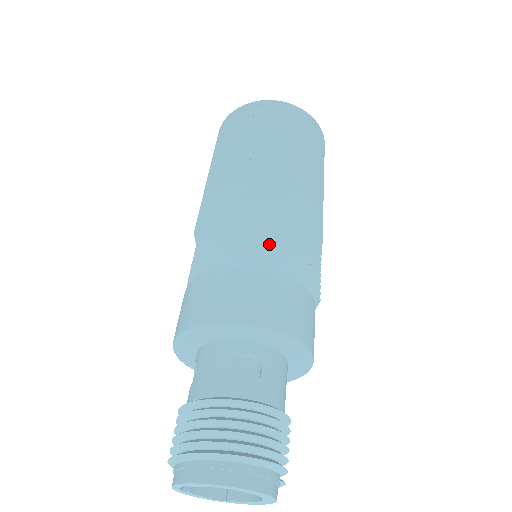
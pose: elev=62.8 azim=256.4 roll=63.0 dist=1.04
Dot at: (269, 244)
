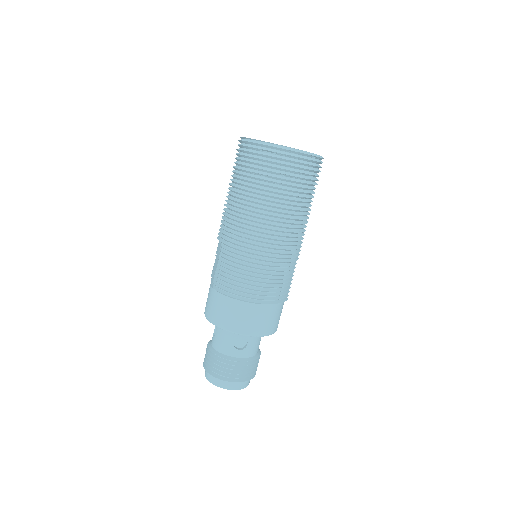
Dot at: (259, 287)
